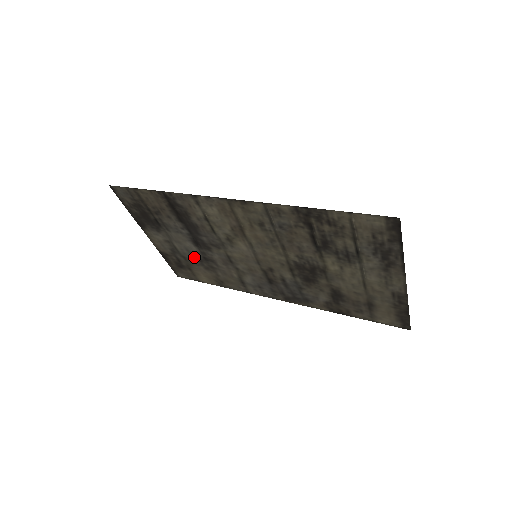
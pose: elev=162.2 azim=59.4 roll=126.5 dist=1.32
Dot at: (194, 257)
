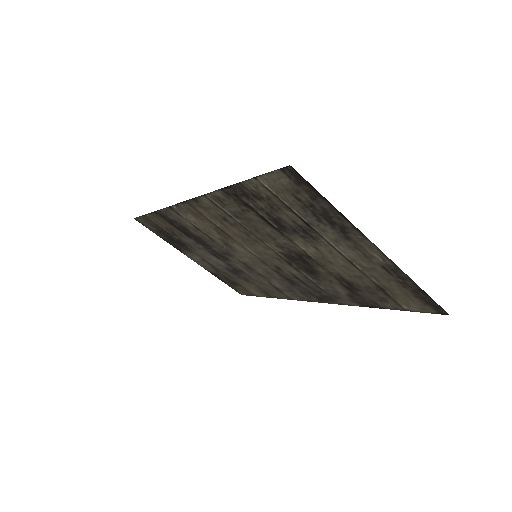
Dot at: (229, 271)
